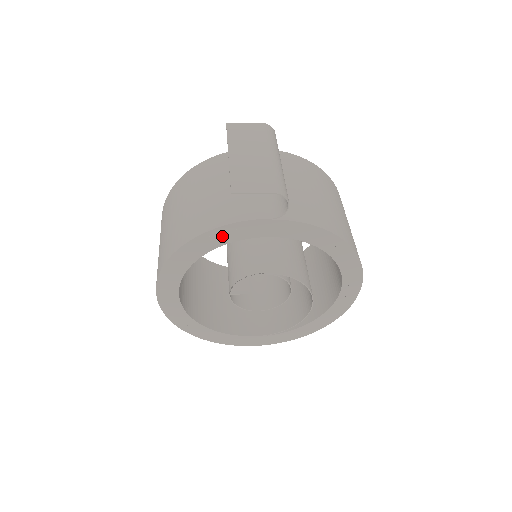
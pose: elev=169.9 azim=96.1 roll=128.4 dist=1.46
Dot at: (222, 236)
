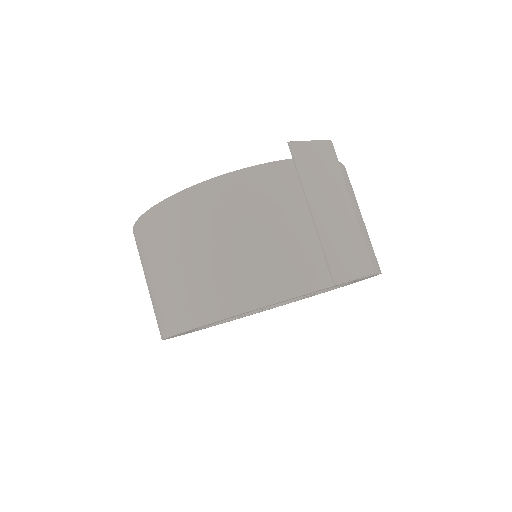
Dot at: (286, 300)
